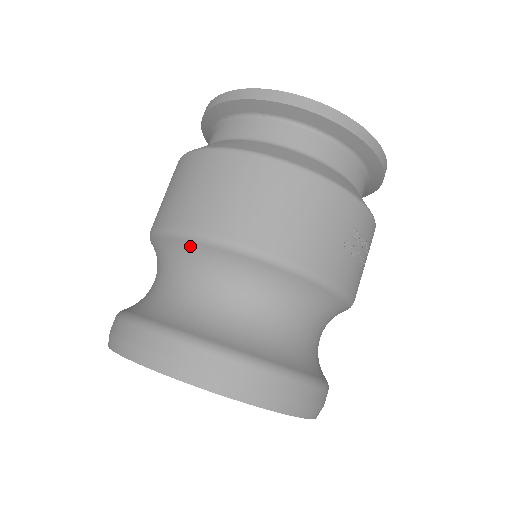
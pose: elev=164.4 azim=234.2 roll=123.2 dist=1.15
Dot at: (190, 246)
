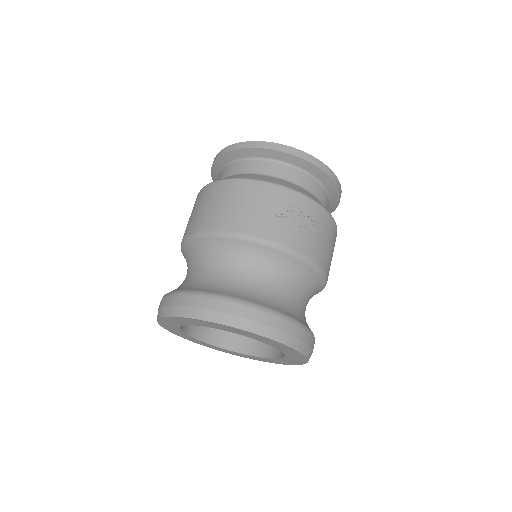
Dot at: (190, 245)
